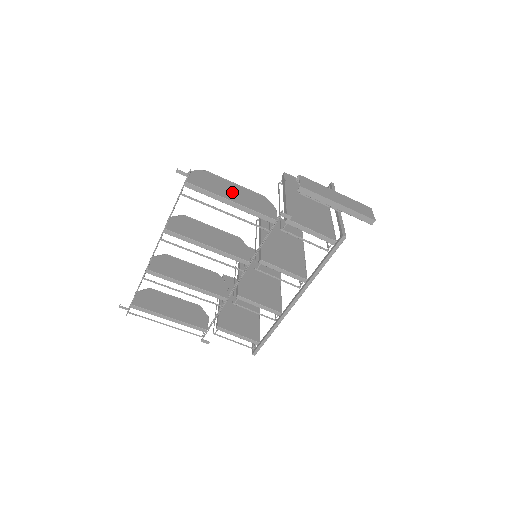
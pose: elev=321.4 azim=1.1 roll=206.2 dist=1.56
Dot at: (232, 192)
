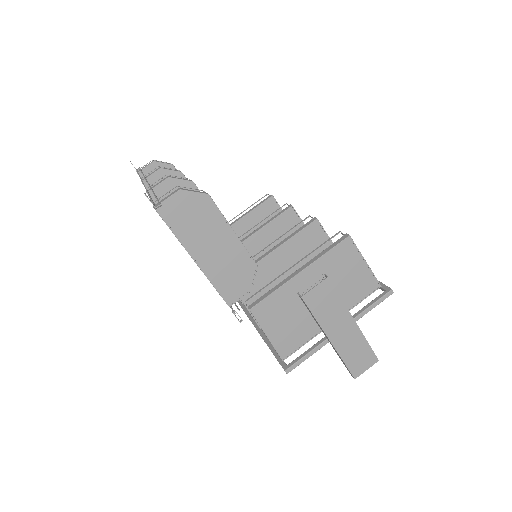
Dot at: (211, 245)
